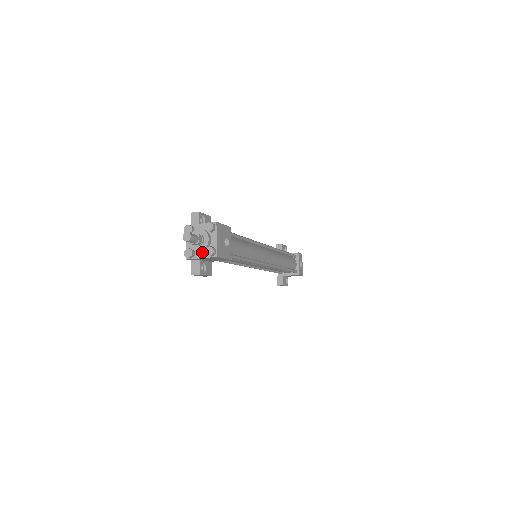
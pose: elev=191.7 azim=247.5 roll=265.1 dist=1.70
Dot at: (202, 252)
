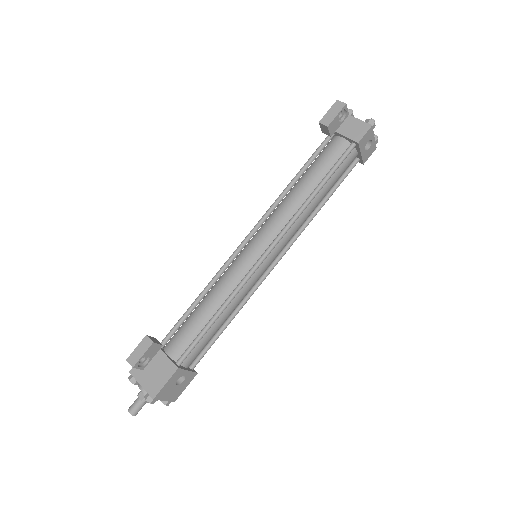
Dot at: occluded
